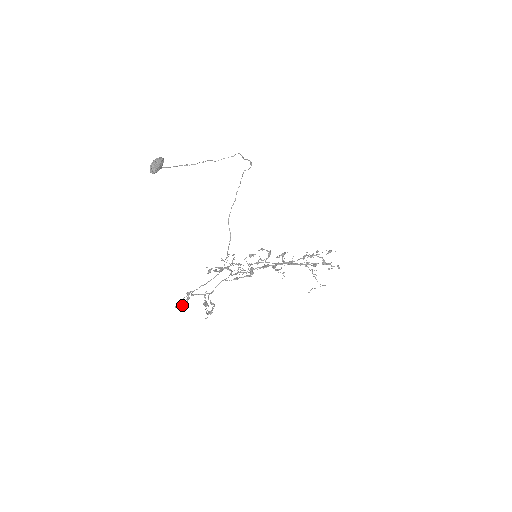
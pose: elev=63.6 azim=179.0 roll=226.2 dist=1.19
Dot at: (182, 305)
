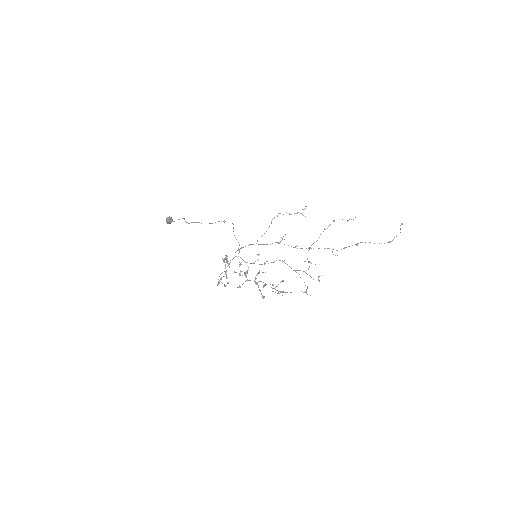
Dot at: (224, 260)
